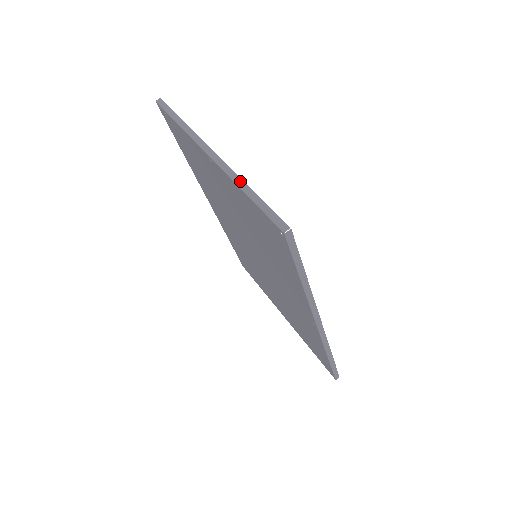
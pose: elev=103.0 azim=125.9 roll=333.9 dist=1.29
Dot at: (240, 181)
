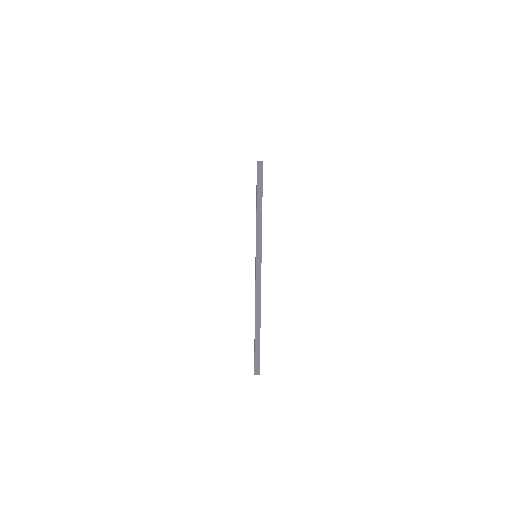
Dot at: (259, 315)
